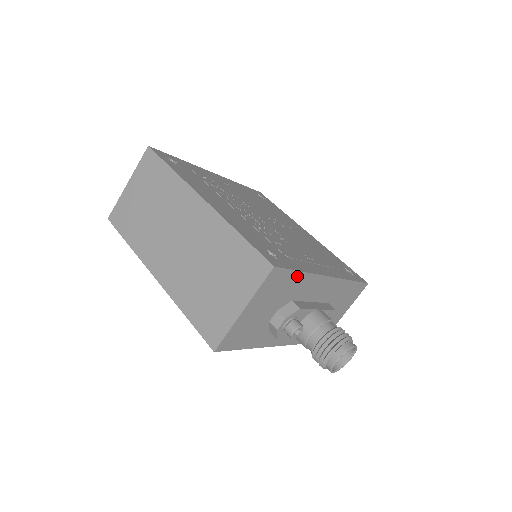
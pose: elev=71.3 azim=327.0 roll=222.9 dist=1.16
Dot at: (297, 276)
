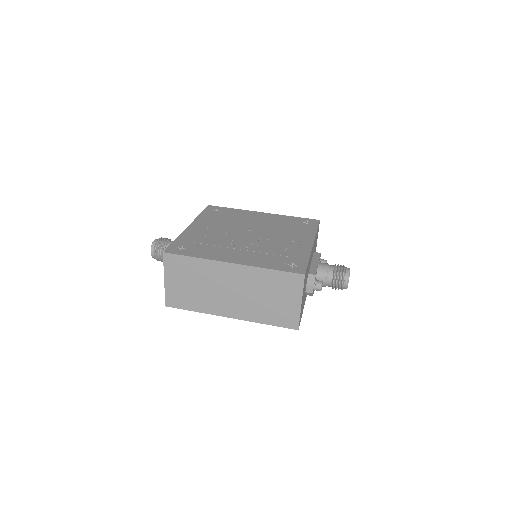
Dot at: (308, 264)
